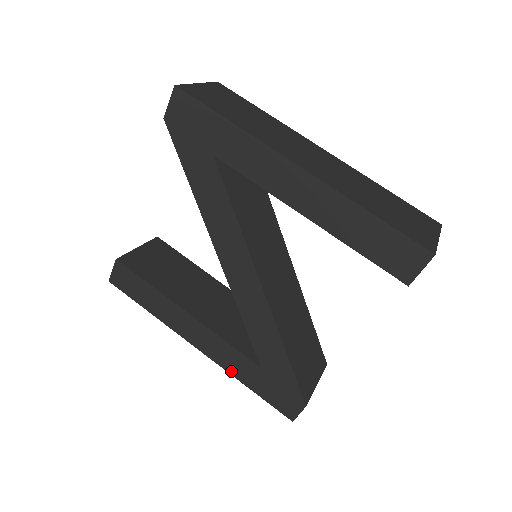
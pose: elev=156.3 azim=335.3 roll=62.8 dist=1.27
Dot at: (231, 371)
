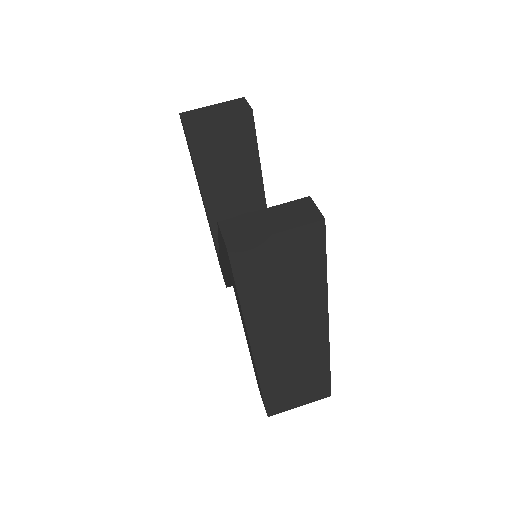
Dot at: (211, 234)
